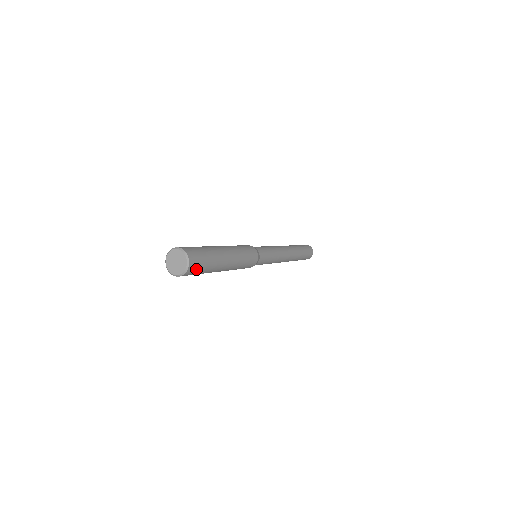
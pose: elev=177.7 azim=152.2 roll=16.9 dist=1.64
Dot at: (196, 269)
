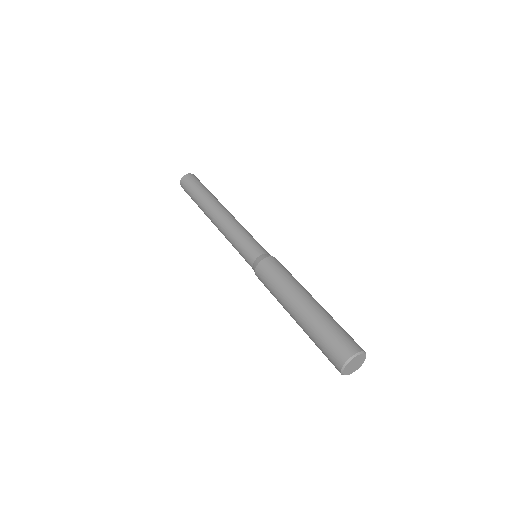
Dot at: occluded
